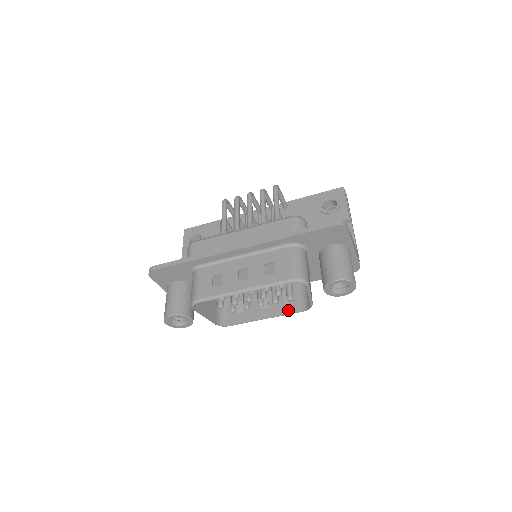
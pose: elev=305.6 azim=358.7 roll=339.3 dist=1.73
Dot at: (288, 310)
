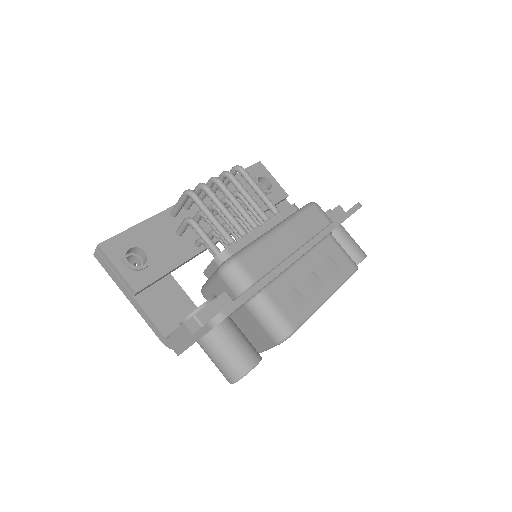
Dot at: occluded
